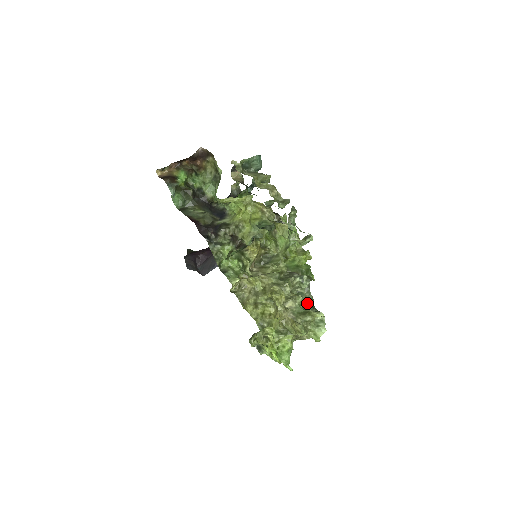
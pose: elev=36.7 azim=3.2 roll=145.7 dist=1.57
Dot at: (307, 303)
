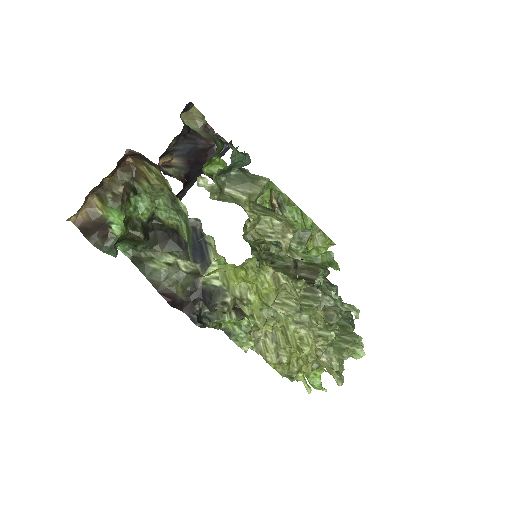
Dot at: occluded
